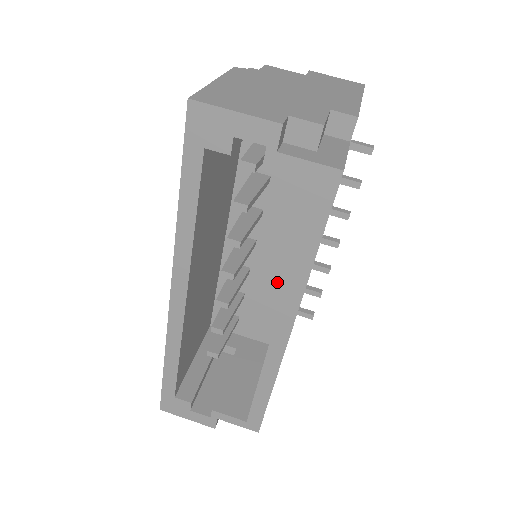
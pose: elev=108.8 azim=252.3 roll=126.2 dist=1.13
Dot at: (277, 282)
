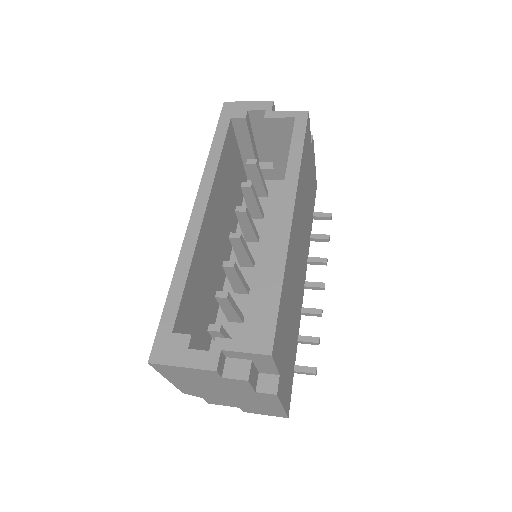
Dot at: occluded
